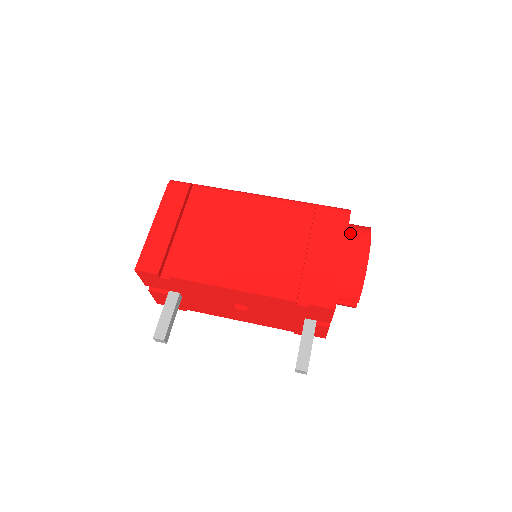
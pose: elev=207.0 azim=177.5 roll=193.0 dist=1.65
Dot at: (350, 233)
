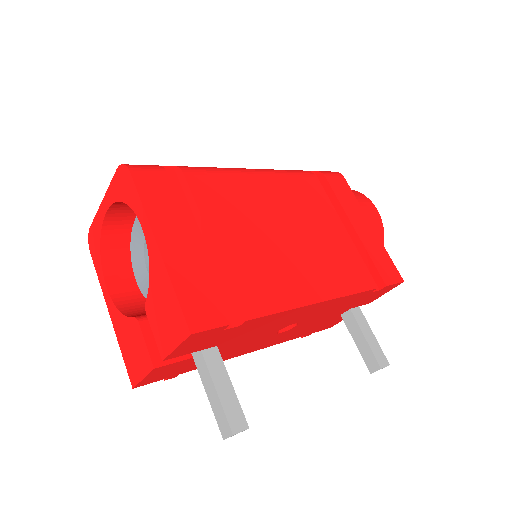
Dot at: occluded
